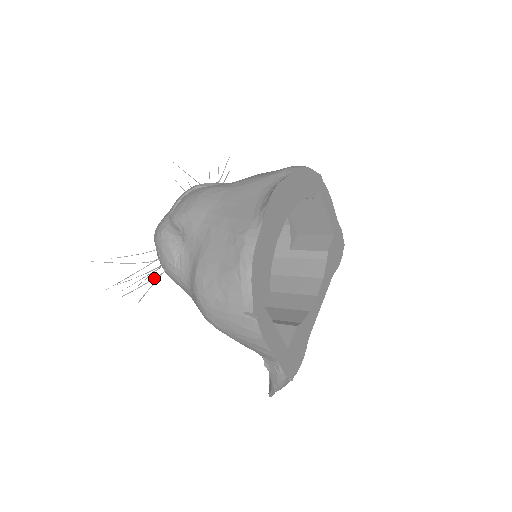
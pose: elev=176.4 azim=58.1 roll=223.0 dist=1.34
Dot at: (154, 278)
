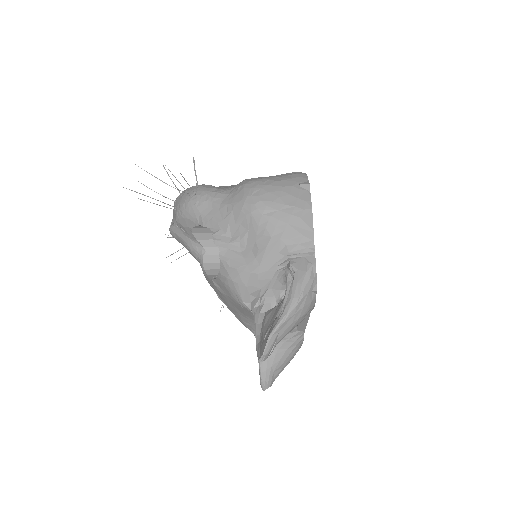
Dot at: occluded
